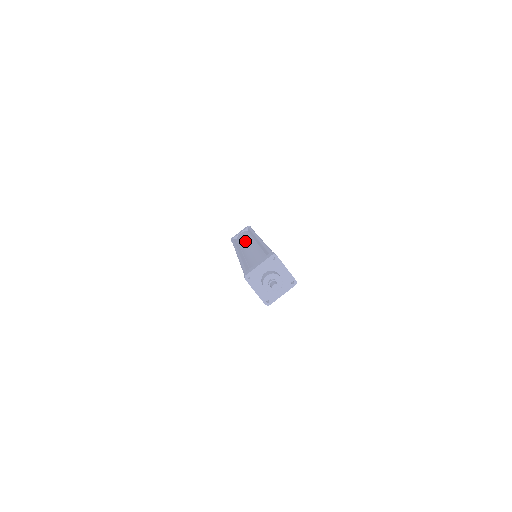
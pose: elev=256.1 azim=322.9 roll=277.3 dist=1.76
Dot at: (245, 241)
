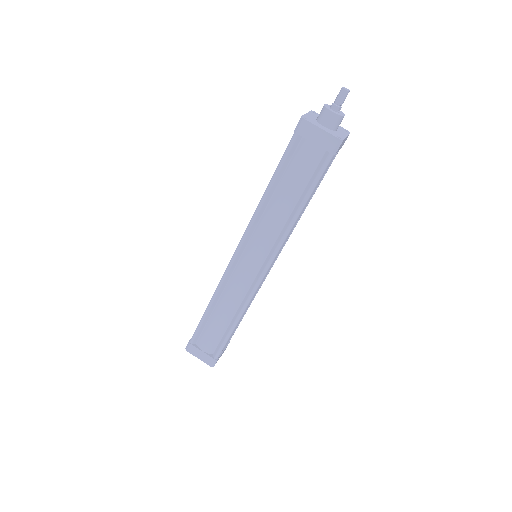
Dot at: occluded
